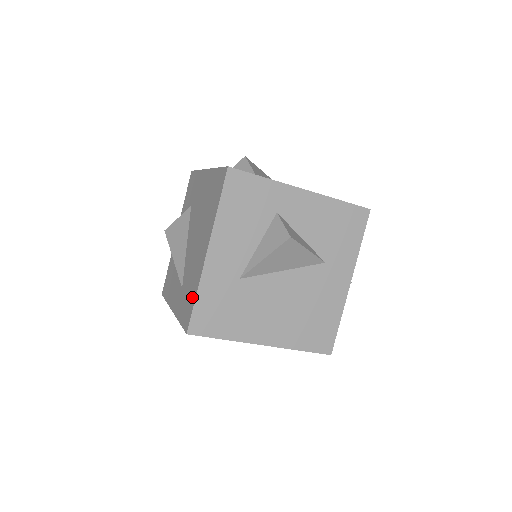
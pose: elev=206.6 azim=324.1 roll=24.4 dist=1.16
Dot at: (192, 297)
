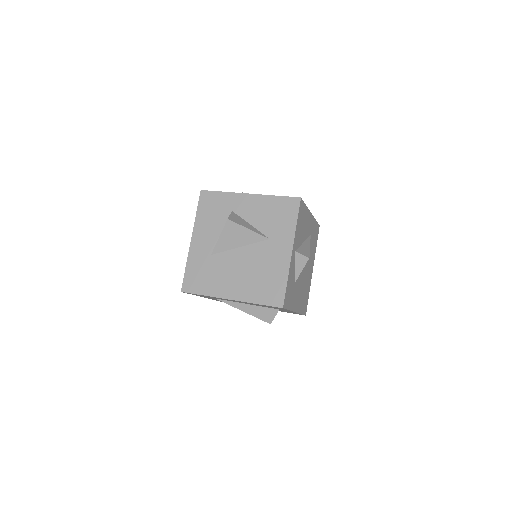
Dot at: occluded
